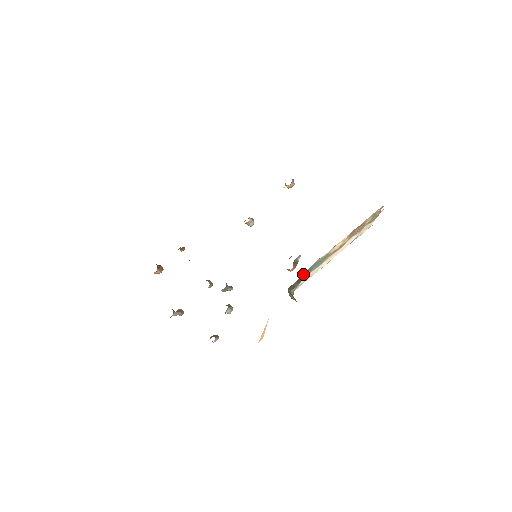
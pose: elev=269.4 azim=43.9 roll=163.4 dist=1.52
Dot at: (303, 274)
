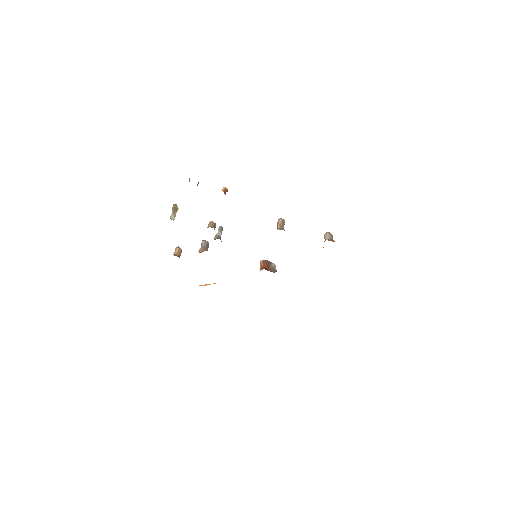
Dot at: occluded
